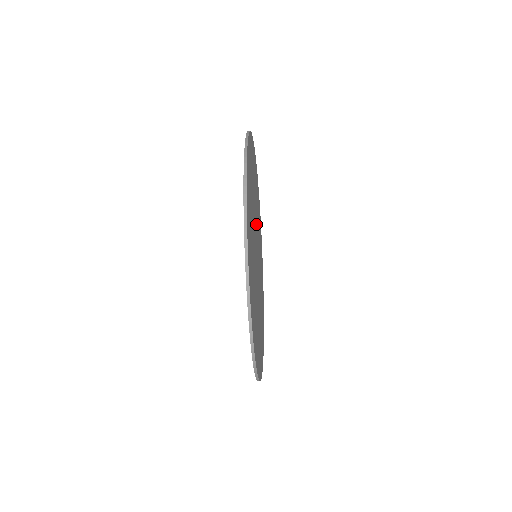
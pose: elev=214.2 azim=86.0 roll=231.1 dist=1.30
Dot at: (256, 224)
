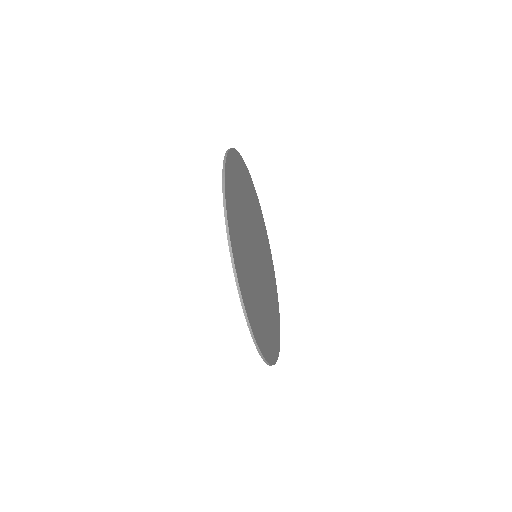
Dot at: (255, 232)
